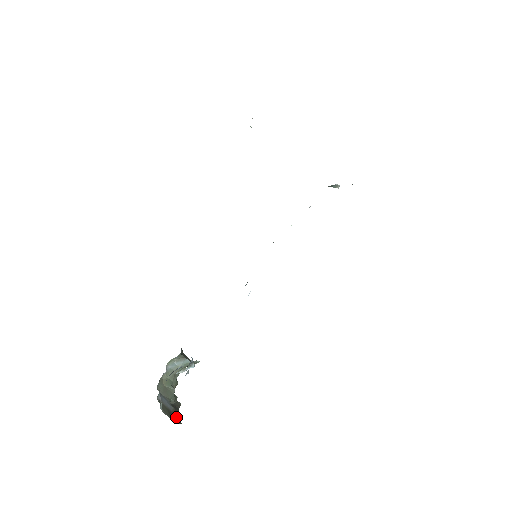
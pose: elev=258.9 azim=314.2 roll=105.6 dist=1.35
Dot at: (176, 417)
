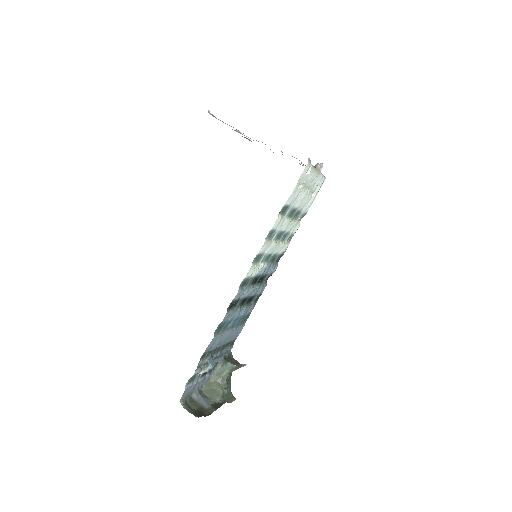
Dot at: (210, 414)
